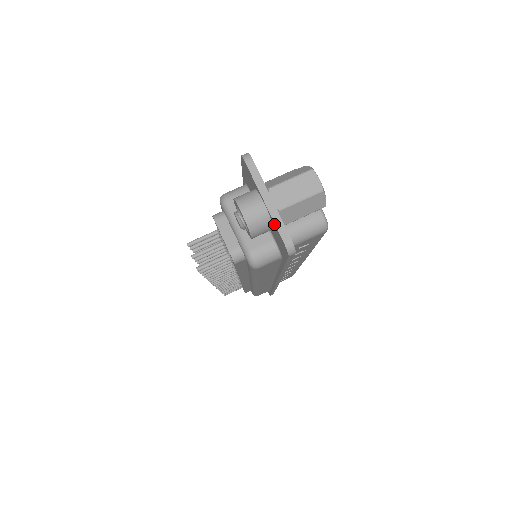
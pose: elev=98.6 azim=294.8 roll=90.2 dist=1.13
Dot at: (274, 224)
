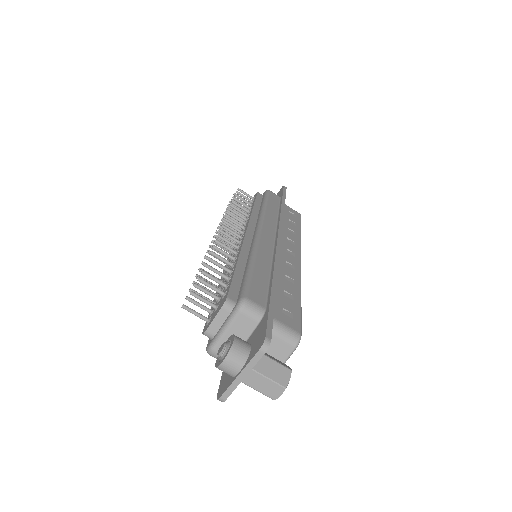
Dot at: (229, 385)
